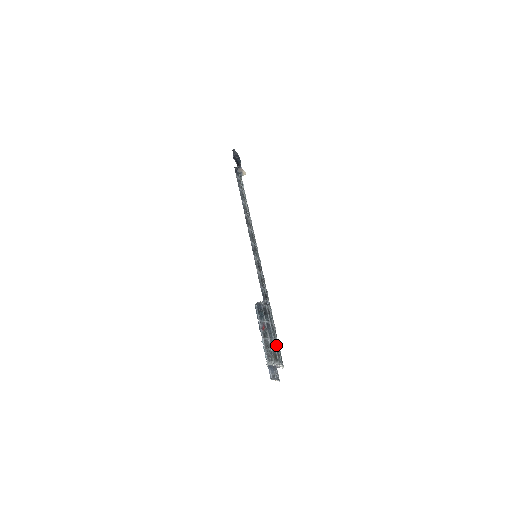
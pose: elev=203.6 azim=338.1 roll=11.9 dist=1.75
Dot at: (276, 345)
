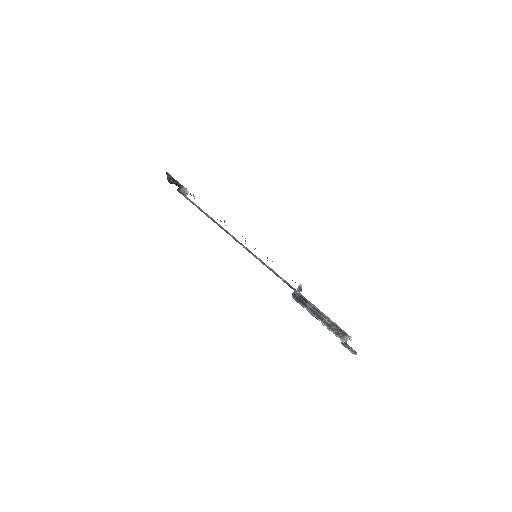
Dot at: (333, 322)
